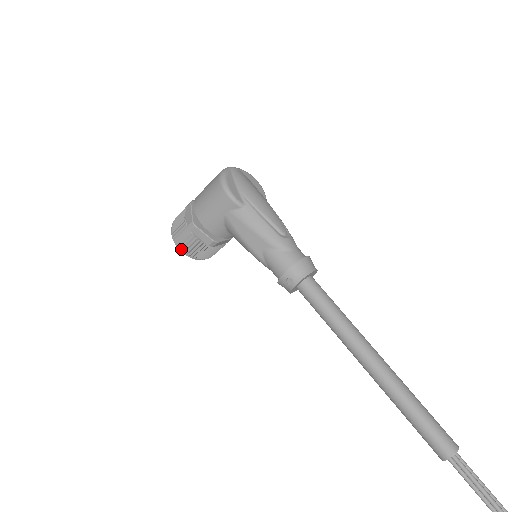
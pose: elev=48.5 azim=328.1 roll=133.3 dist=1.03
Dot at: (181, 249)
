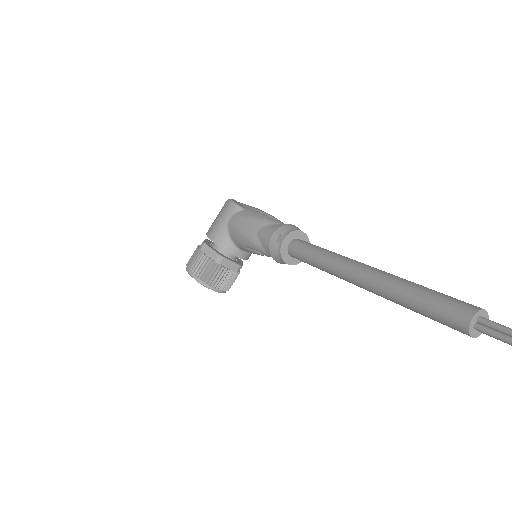
Dot at: (191, 274)
